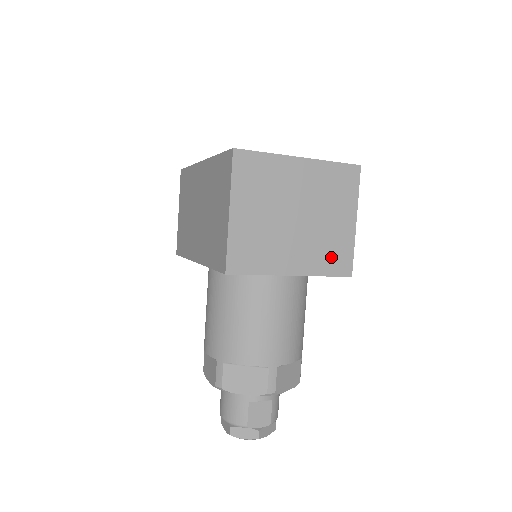
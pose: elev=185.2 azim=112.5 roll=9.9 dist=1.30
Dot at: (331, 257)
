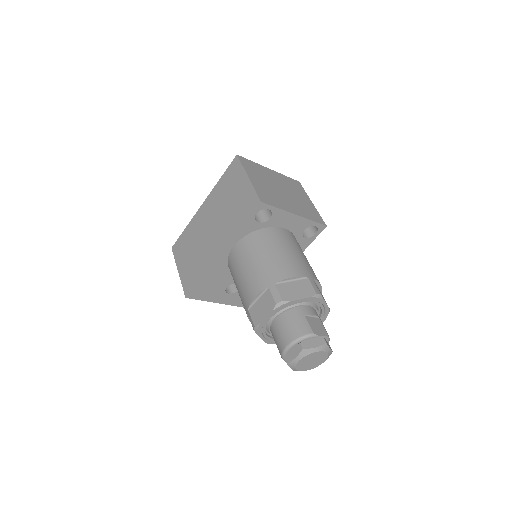
Dot at: (310, 213)
